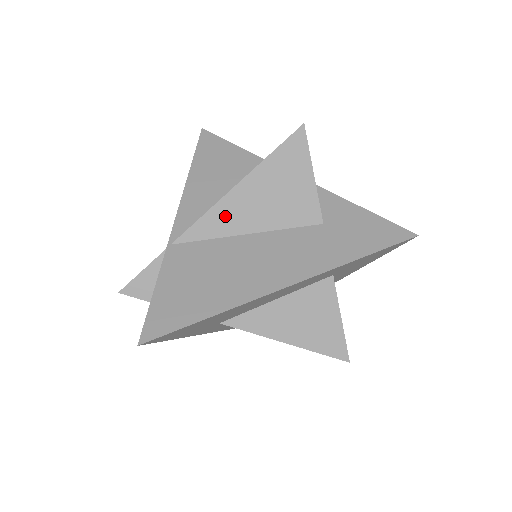
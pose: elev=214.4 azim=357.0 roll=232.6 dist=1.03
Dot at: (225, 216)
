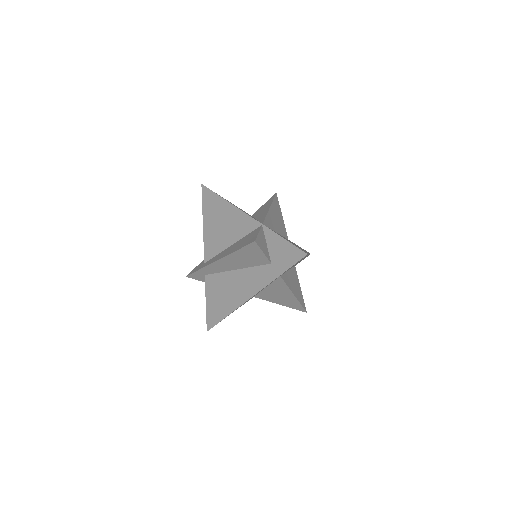
Dot at: (271, 220)
